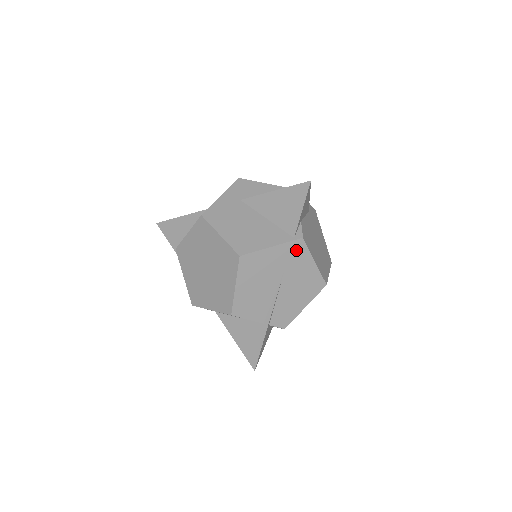
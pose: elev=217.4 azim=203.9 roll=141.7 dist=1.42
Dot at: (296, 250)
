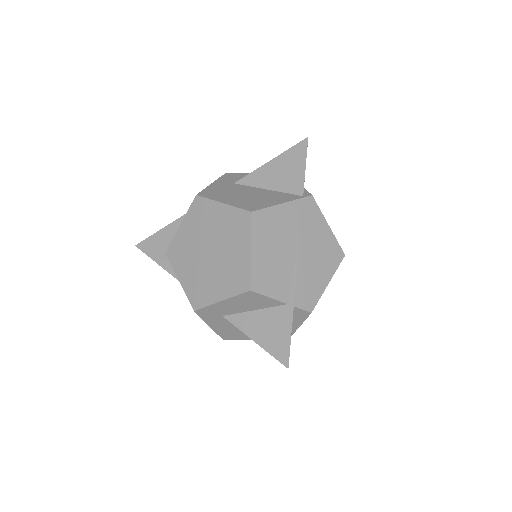
Dot at: (308, 209)
